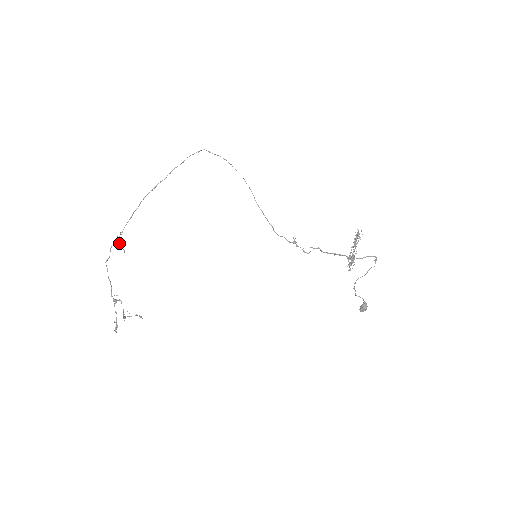
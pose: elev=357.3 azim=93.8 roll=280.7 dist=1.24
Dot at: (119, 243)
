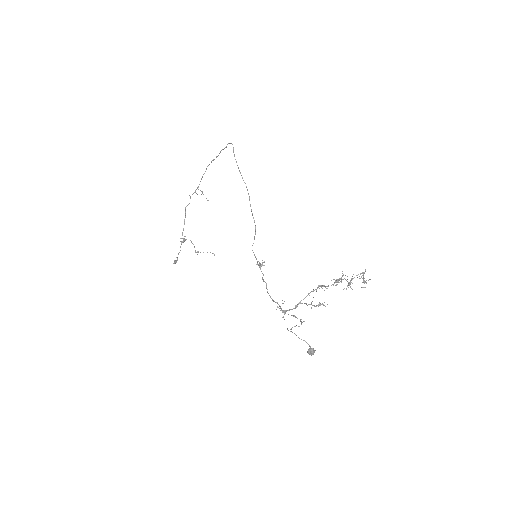
Dot at: occluded
